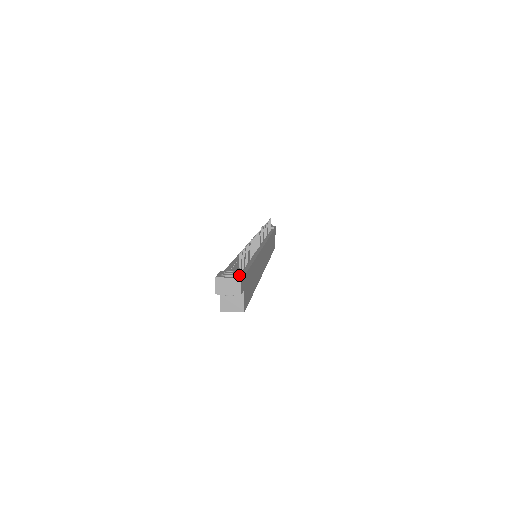
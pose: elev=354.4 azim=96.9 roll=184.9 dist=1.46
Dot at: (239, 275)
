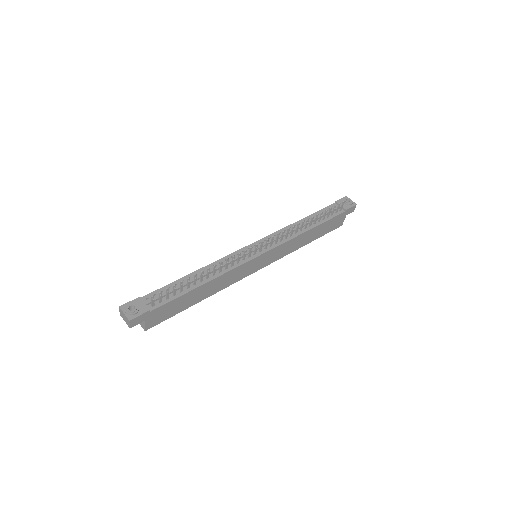
Dot at: (135, 315)
